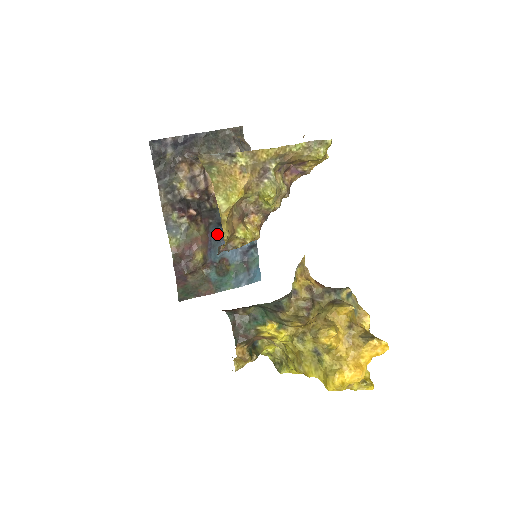
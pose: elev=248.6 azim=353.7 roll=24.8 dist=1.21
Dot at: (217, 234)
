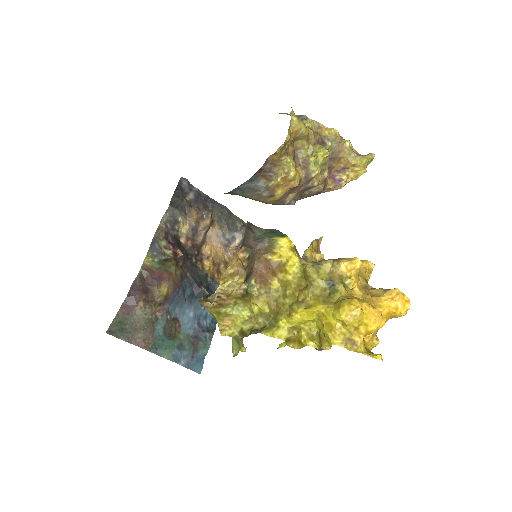
Dot at: (186, 292)
